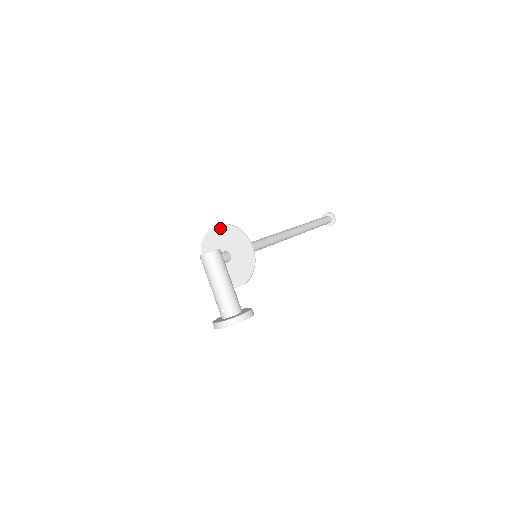
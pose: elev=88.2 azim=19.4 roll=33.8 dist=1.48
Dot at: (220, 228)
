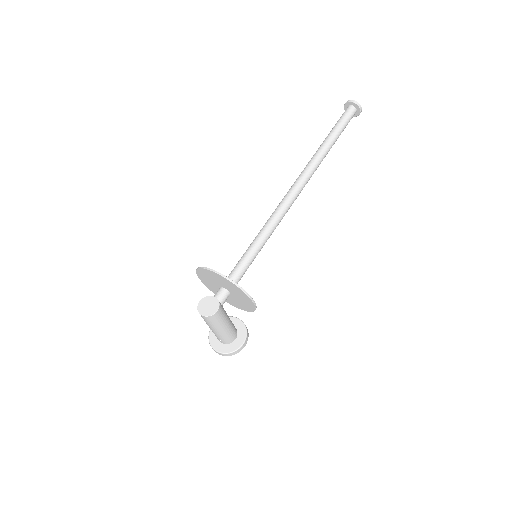
Dot at: (220, 277)
